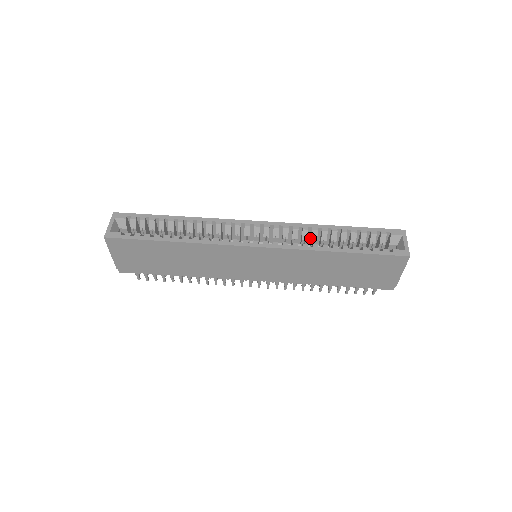
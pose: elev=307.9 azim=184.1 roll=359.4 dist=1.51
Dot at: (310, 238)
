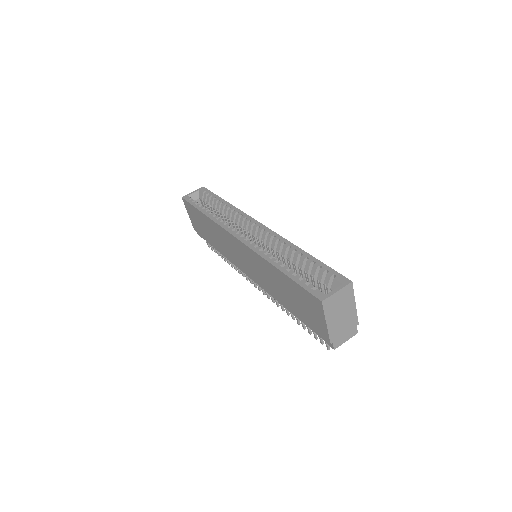
Dot at: occluded
